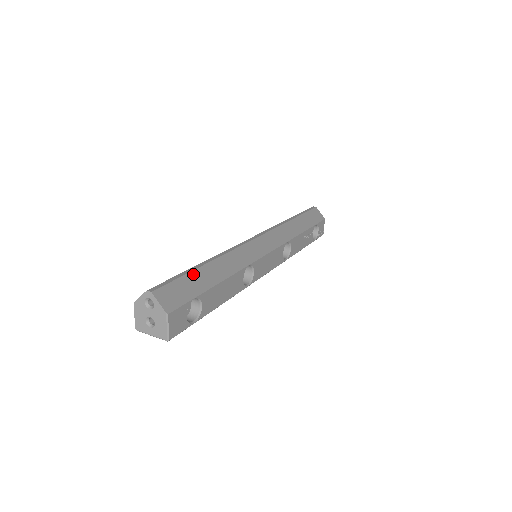
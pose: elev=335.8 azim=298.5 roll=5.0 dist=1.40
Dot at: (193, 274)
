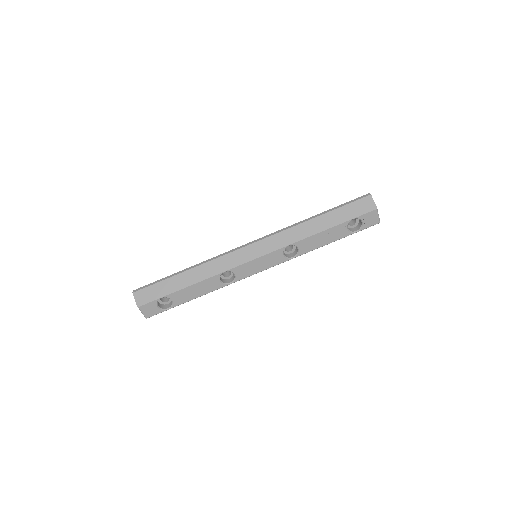
Dot at: (168, 281)
